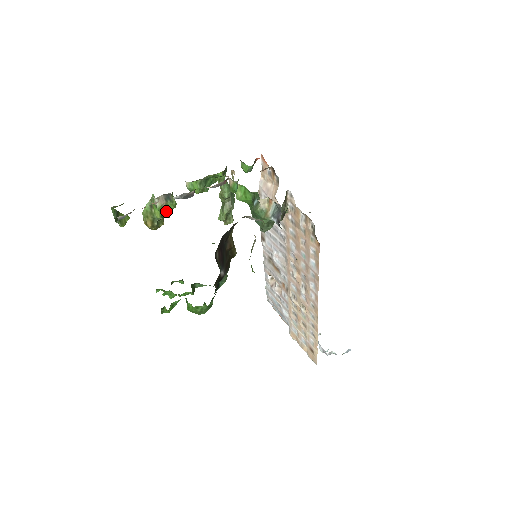
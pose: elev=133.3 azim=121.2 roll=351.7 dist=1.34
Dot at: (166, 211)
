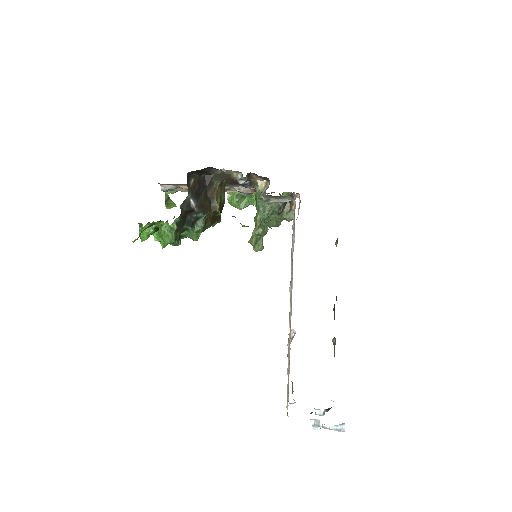
Dot at: occluded
